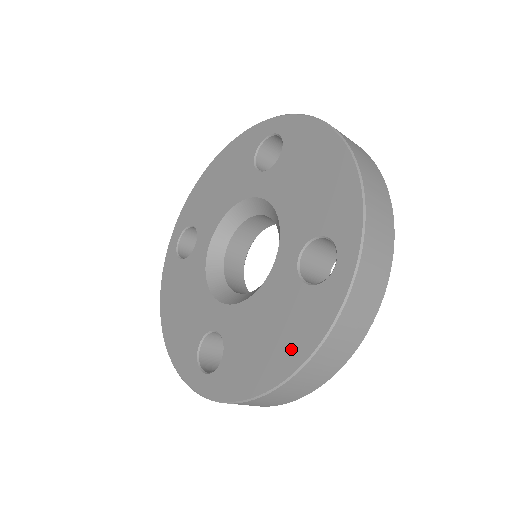
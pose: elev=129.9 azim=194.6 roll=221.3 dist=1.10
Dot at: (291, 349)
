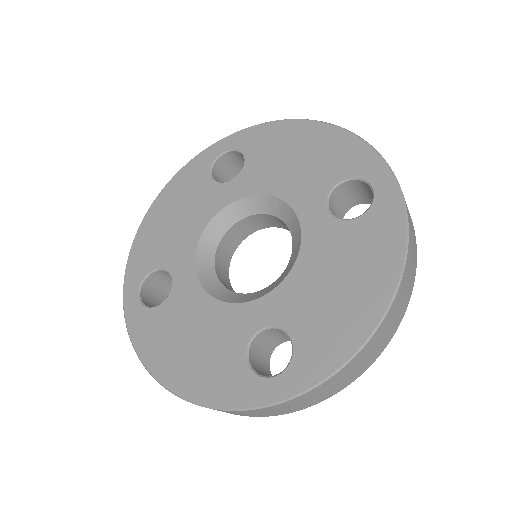
Dot at: (378, 271)
